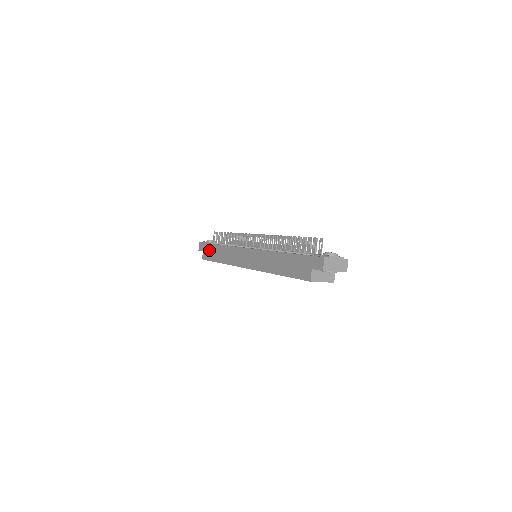
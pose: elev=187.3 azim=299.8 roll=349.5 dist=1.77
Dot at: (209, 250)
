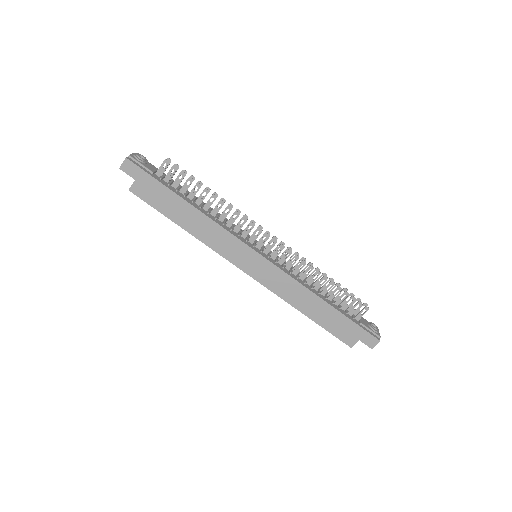
Dot at: (158, 193)
